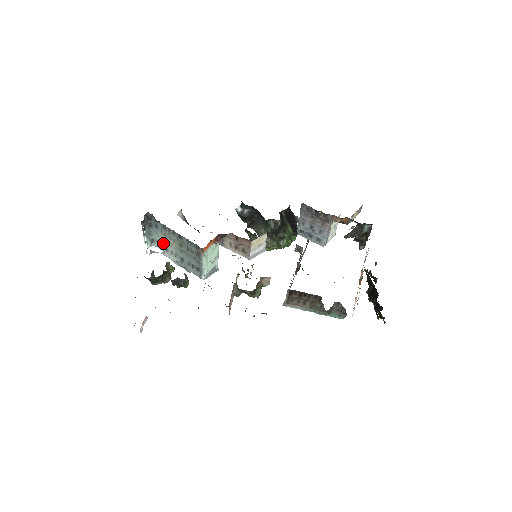
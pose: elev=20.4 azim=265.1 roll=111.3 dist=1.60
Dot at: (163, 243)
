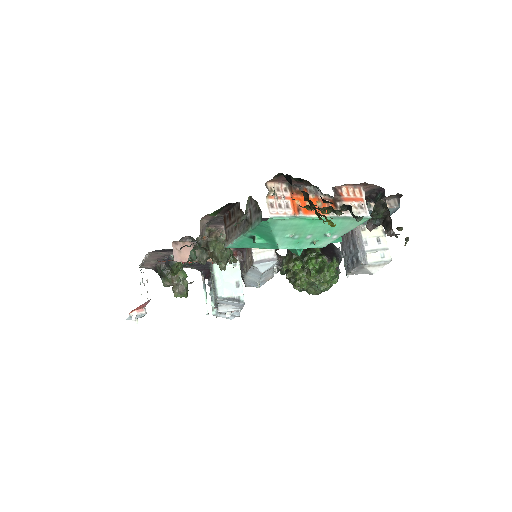
Dot at: (213, 292)
